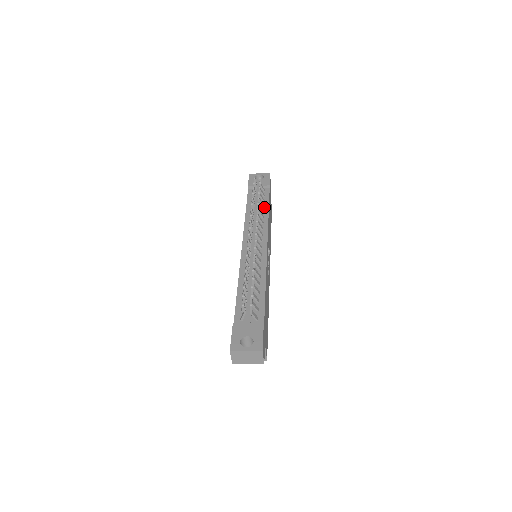
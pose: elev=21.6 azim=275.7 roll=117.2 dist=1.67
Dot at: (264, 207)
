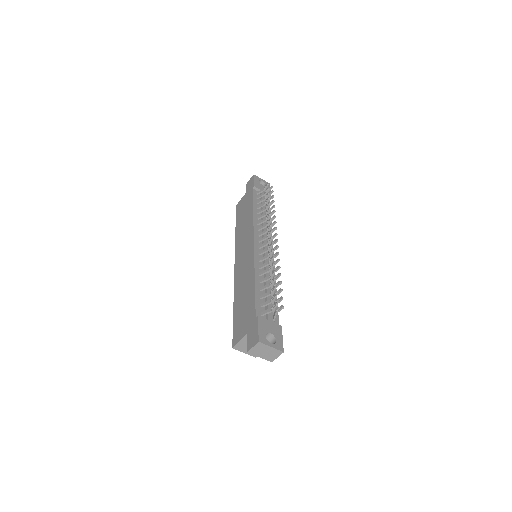
Dot at: occluded
